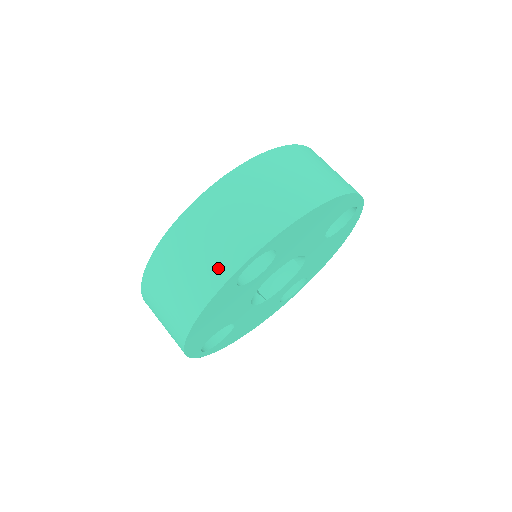
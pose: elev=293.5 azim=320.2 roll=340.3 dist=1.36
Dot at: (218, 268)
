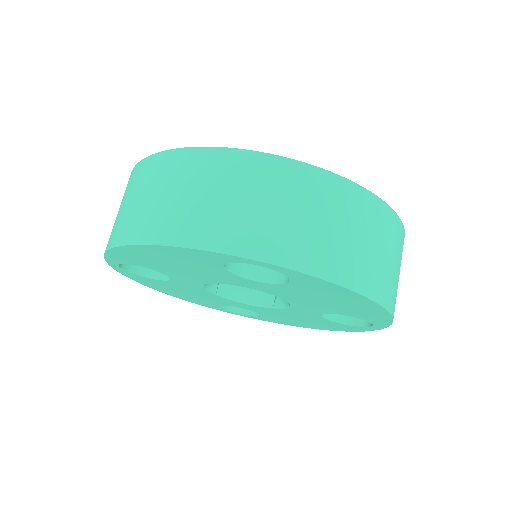
Dot at: (233, 234)
